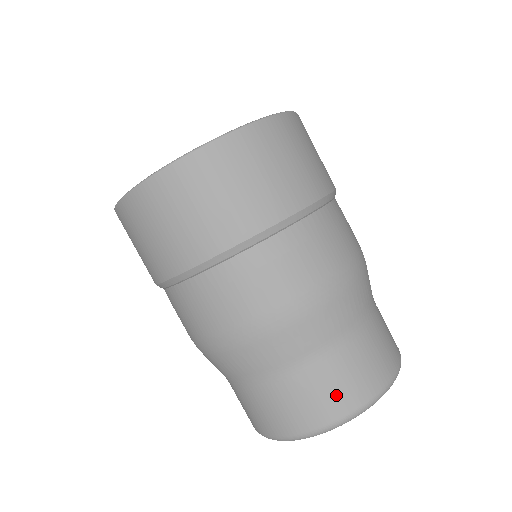
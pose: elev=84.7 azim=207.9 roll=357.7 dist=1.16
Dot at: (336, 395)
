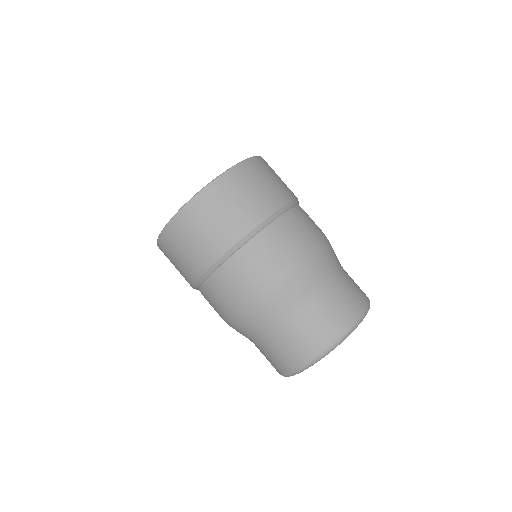
Dot at: (353, 299)
